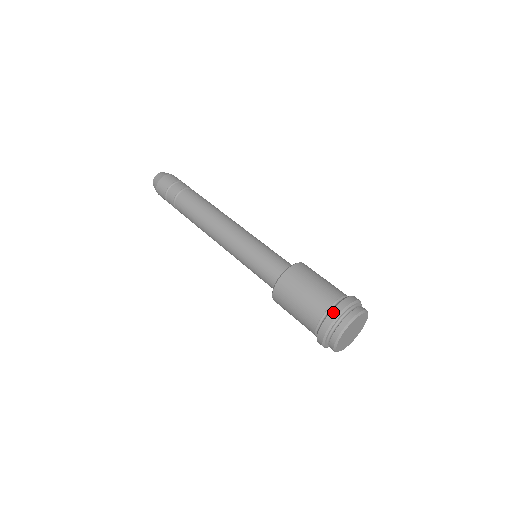
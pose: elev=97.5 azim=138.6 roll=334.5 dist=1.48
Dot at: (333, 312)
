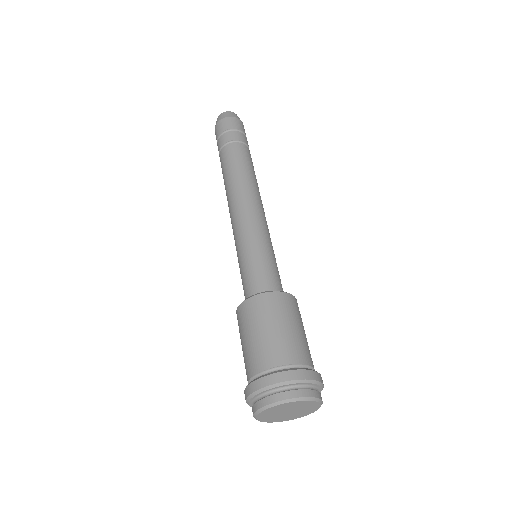
Dot at: (254, 383)
